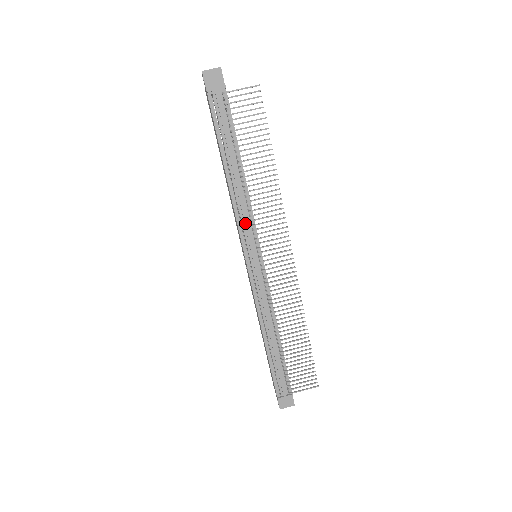
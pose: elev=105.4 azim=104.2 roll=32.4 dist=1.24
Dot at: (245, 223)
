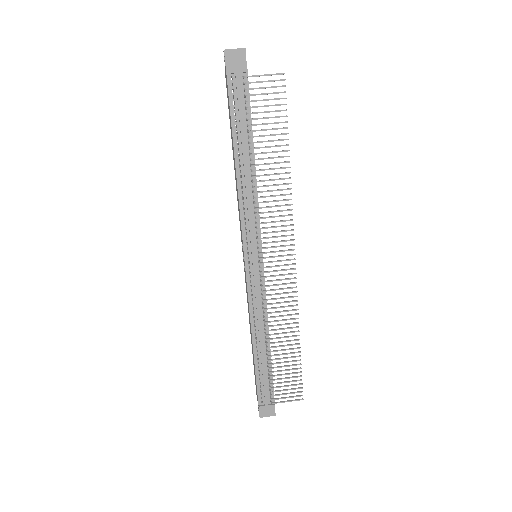
Dot at: (249, 220)
